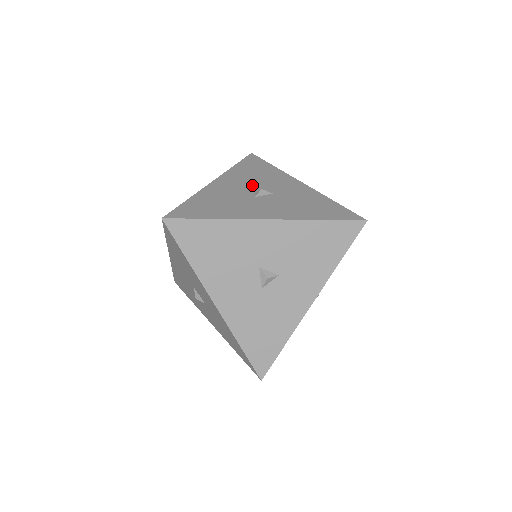
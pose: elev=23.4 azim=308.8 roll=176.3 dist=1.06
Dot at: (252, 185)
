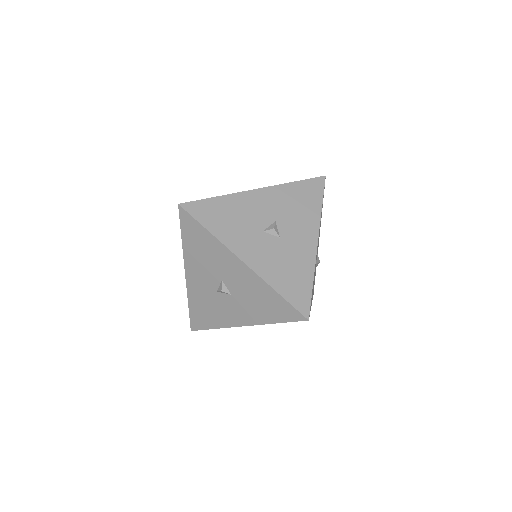
Dot at: (277, 216)
